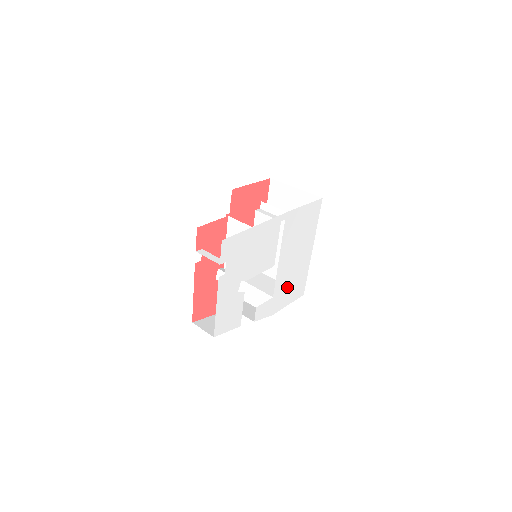
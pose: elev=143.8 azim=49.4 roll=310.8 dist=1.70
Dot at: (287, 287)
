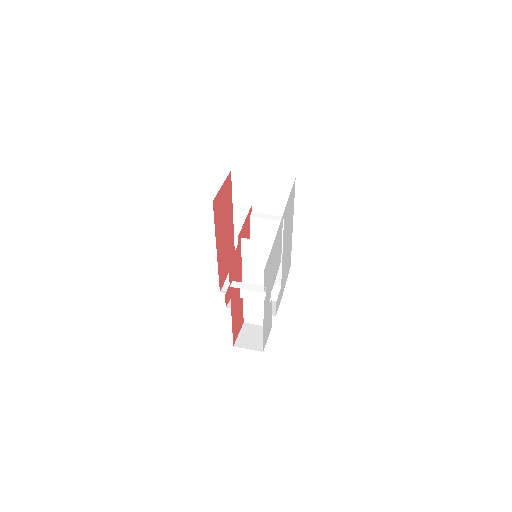
Dot at: (285, 270)
